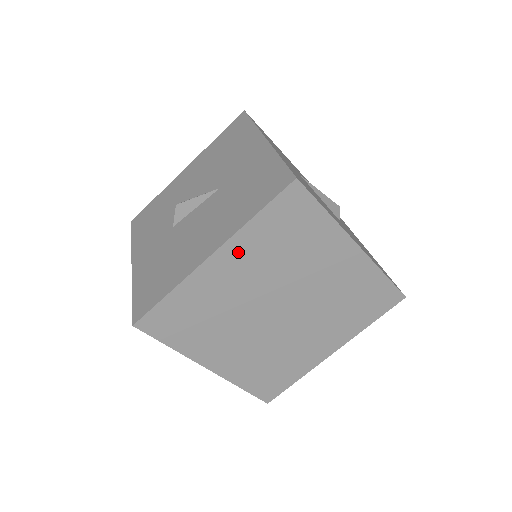
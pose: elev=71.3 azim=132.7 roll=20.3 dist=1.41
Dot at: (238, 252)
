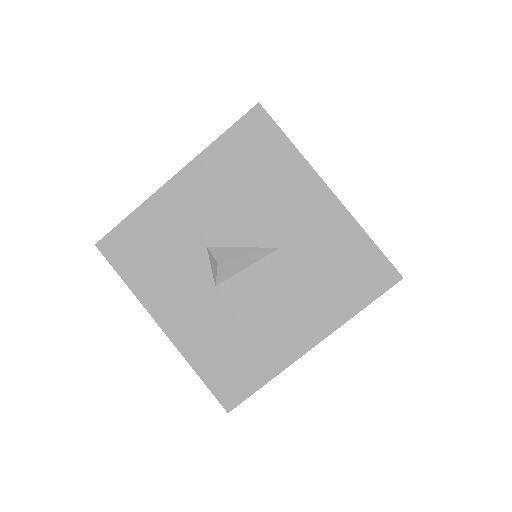
Dot at: occluded
